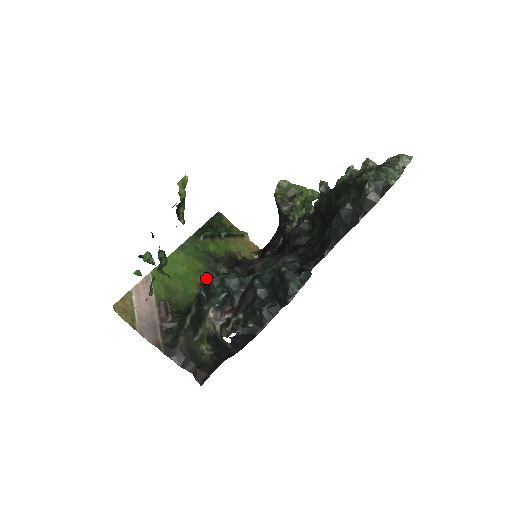
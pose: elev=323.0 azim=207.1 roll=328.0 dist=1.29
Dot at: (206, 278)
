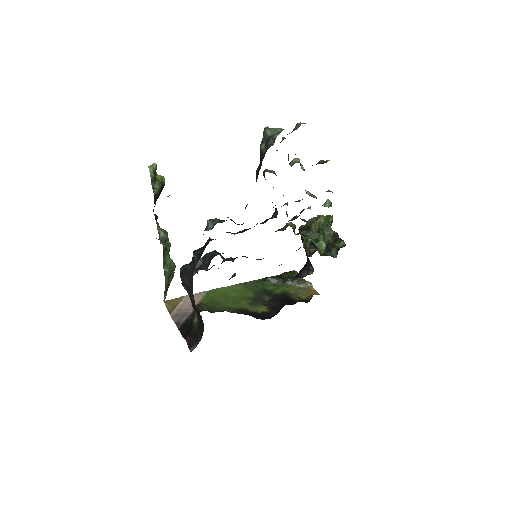
Dot at: (211, 267)
